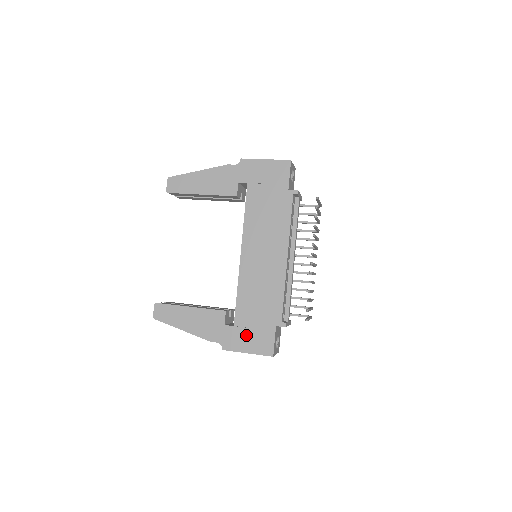
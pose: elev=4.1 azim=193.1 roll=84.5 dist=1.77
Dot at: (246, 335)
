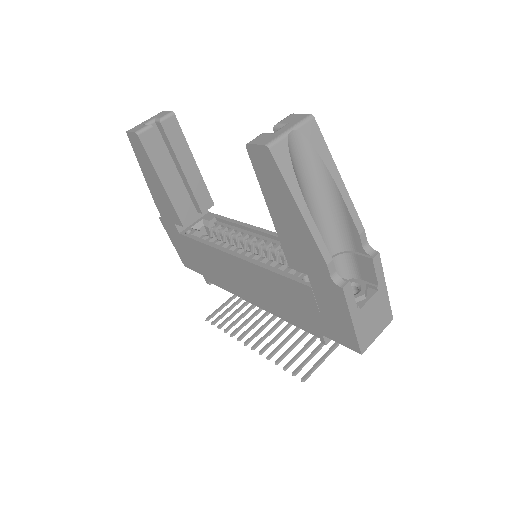
Dot at: (181, 245)
